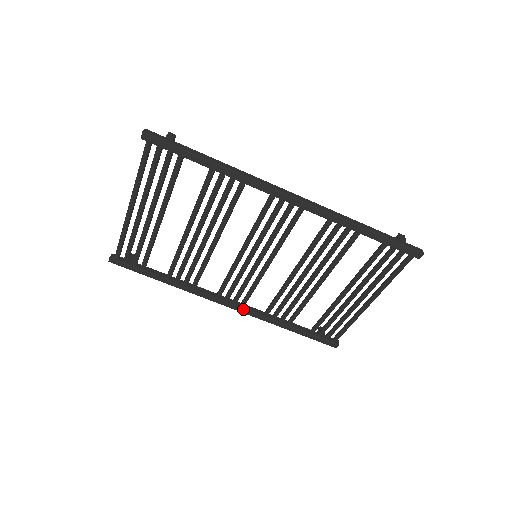
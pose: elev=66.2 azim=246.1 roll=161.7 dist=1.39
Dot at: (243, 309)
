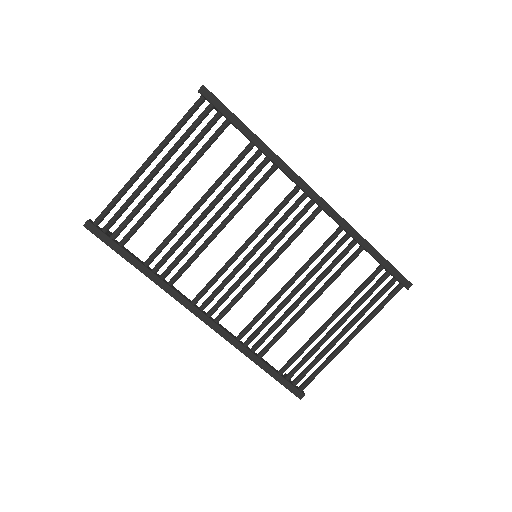
Dot at: (217, 325)
